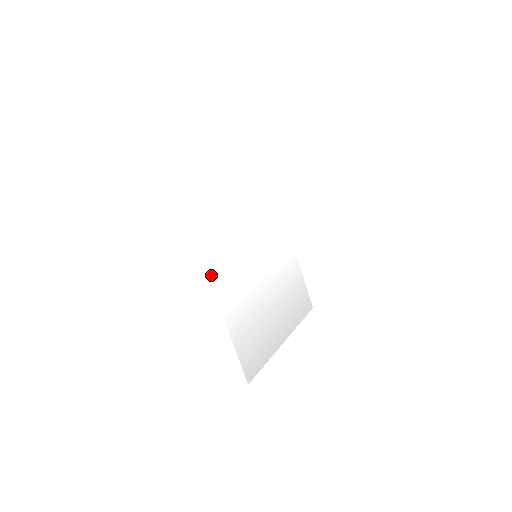
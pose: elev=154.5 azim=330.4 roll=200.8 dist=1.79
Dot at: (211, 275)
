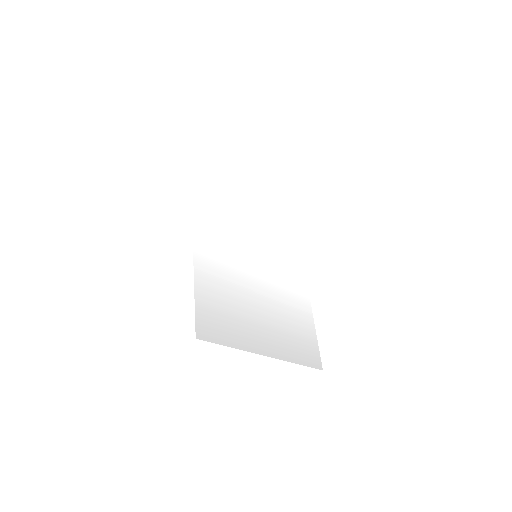
Dot at: (196, 218)
